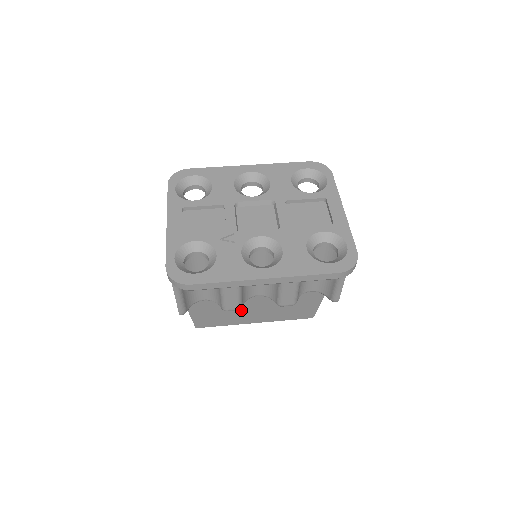
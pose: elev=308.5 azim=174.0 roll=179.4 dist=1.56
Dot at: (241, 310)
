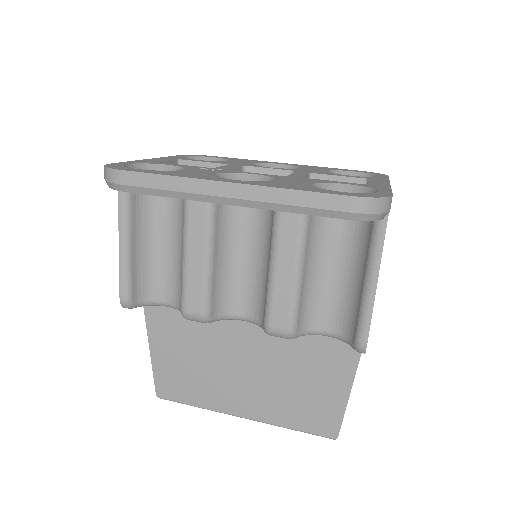
Dot at: (223, 371)
